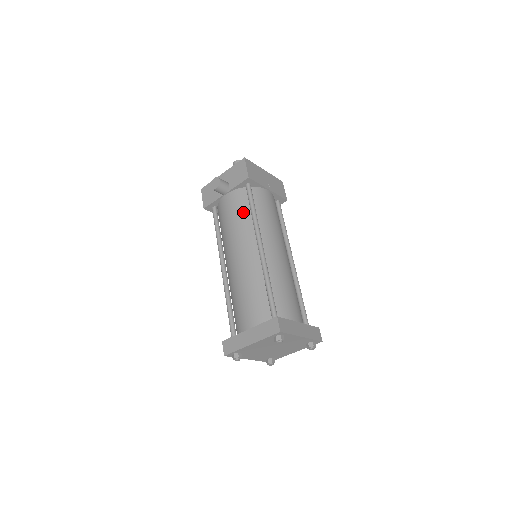
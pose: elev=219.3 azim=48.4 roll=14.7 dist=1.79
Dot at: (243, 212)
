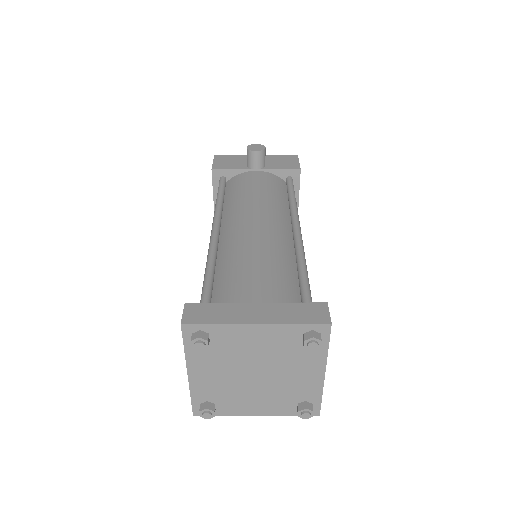
Dot at: (278, 193)
